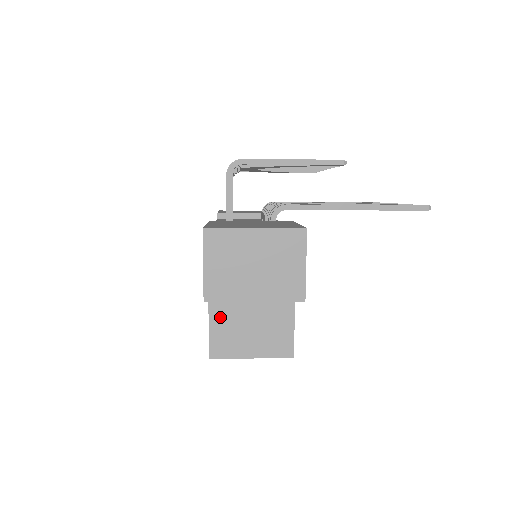
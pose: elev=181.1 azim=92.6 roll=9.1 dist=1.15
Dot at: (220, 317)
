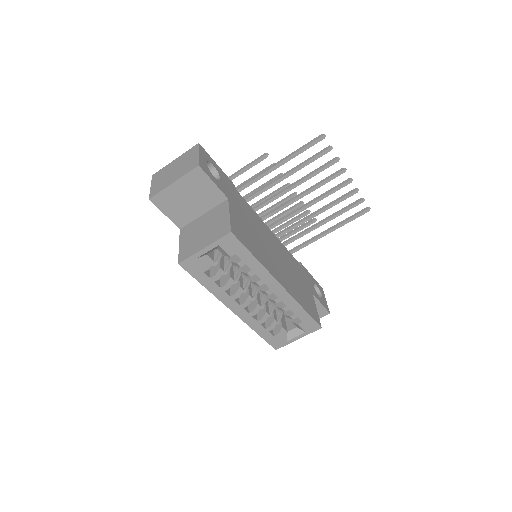
Dot at: (186, 239)
